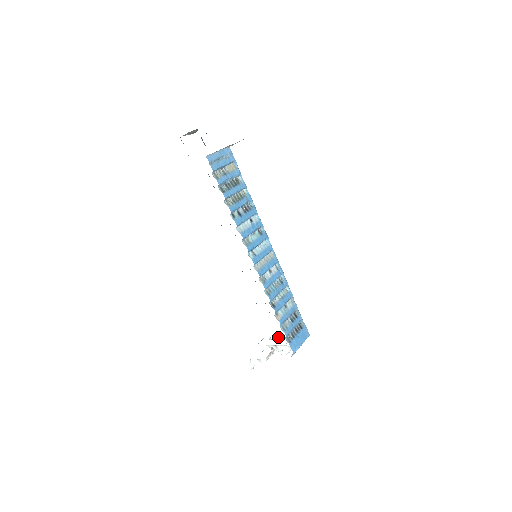
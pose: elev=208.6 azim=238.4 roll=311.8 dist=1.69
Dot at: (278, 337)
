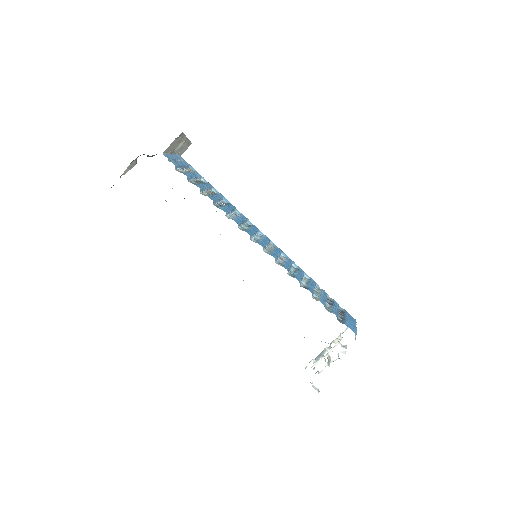
Dot at: (322, 351)
